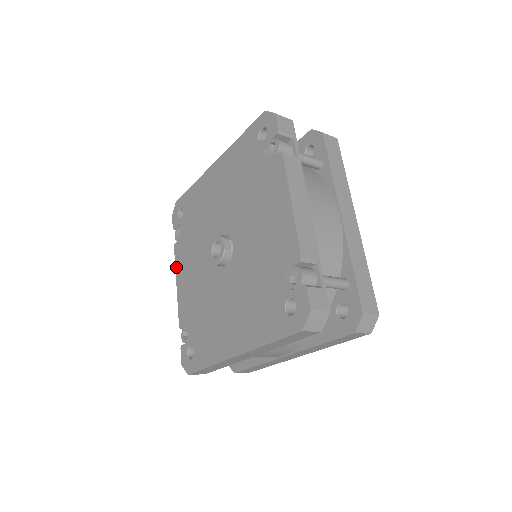
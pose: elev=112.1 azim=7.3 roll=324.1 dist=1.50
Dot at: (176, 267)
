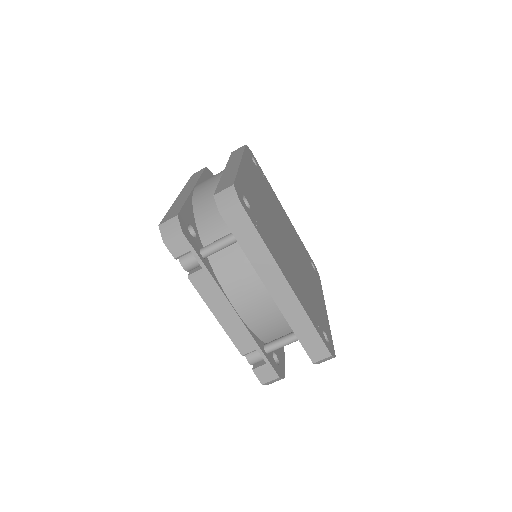
Dot at: occluded
